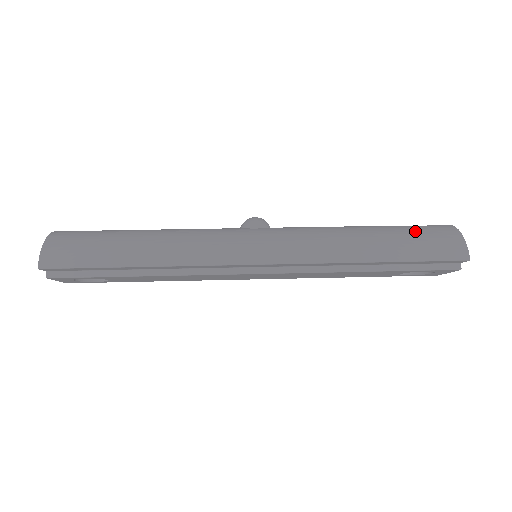
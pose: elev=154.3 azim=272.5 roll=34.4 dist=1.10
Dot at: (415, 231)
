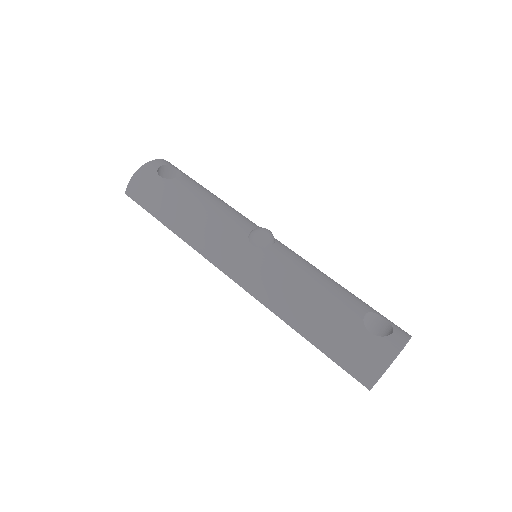
Dot at: (352, 337)
